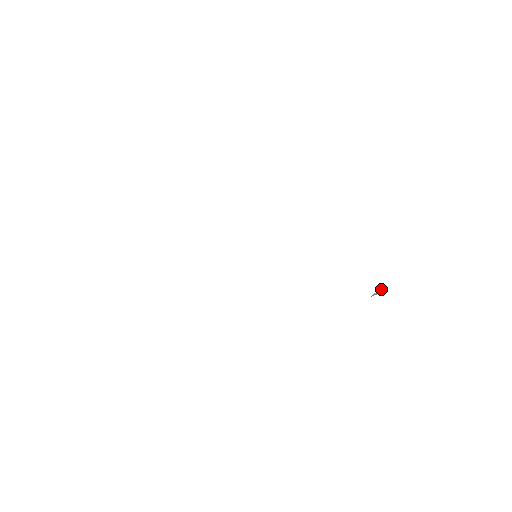
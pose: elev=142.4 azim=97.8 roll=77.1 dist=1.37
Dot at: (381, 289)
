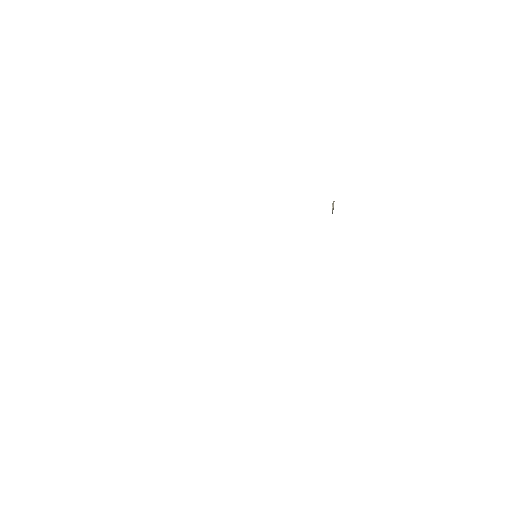
Dot at: (333, 201)
